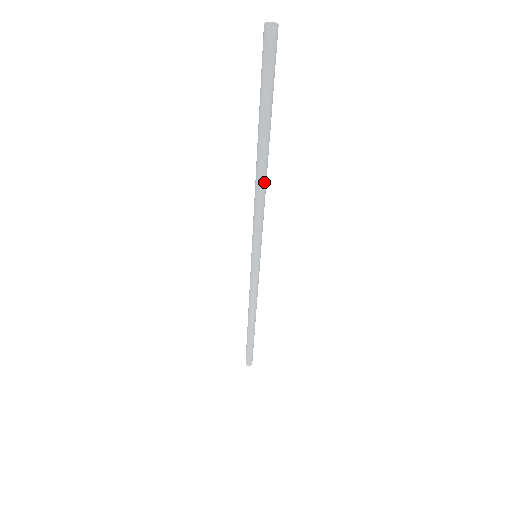
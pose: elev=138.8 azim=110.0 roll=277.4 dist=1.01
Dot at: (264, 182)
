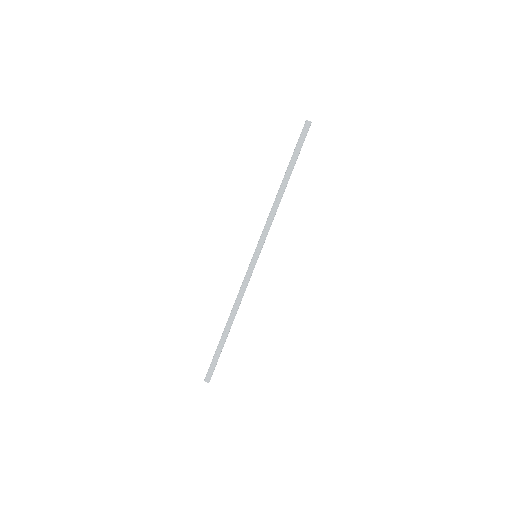
Dot at: occluded
